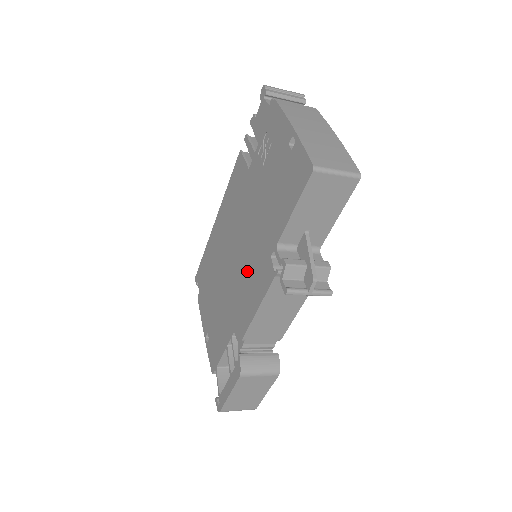
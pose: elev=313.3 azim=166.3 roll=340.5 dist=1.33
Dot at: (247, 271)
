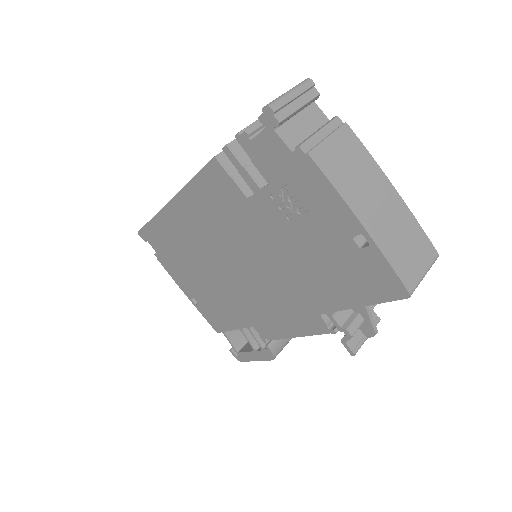
Dot at: (270, 298)
